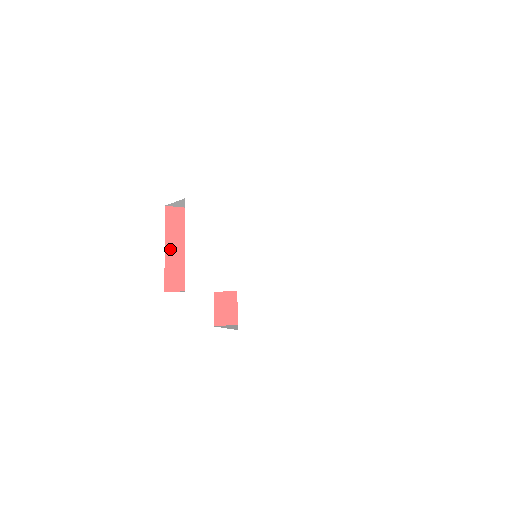
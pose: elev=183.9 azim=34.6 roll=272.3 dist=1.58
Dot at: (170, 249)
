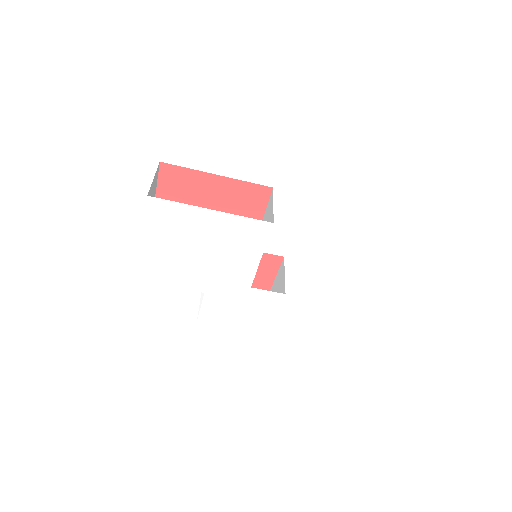
Dot at: occluded
